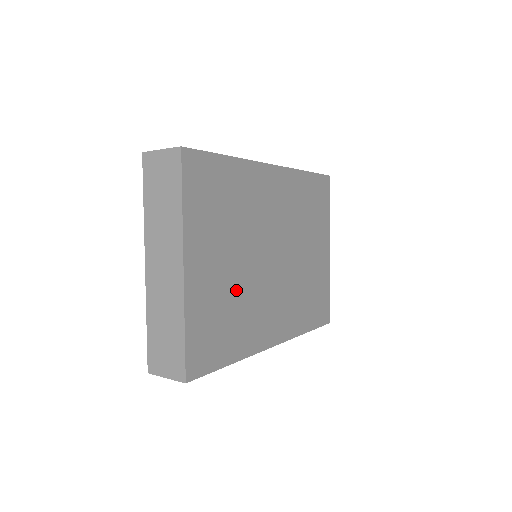
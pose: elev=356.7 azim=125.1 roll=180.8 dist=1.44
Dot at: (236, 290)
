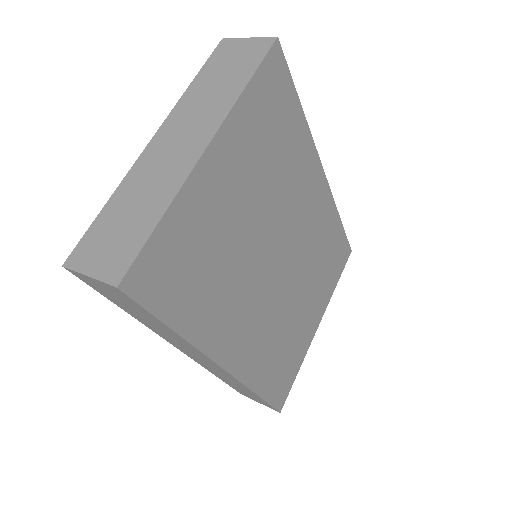
Dot at: (233, 248)
